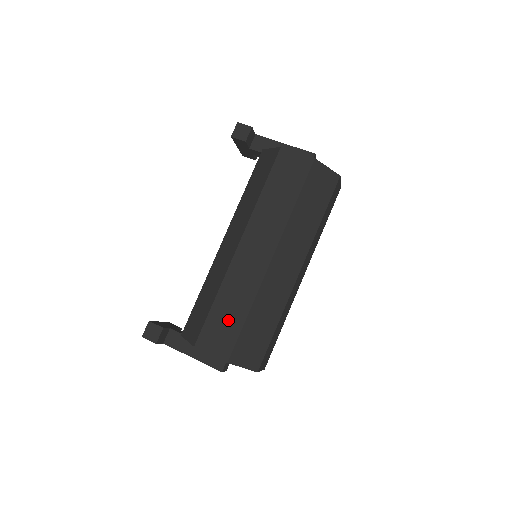
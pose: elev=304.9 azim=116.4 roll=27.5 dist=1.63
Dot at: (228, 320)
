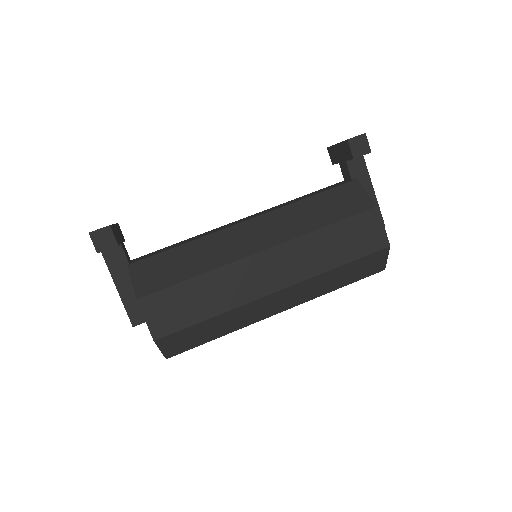
Dot at: (190, 306)
